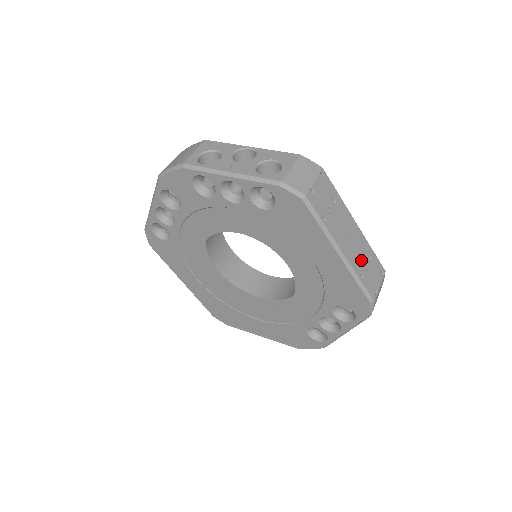
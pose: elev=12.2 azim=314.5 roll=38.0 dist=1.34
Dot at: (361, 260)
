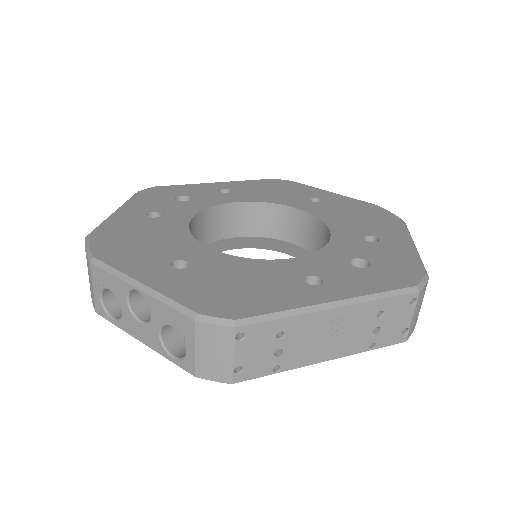
Dot at: (364, 332)
